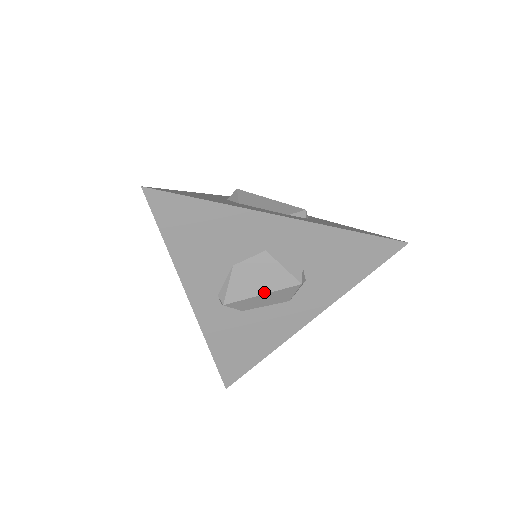
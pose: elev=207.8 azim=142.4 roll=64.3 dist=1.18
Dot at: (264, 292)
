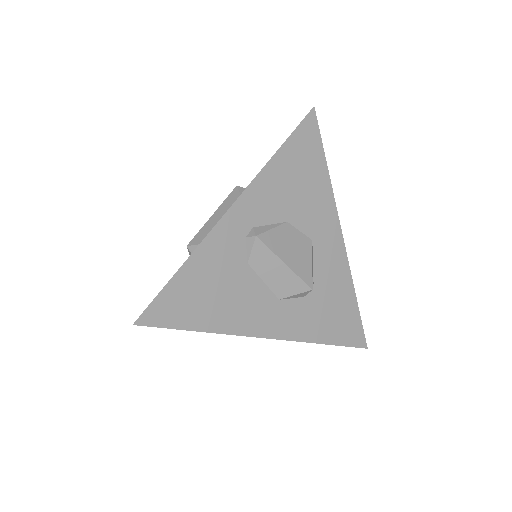
Dot at: (288, 264)
